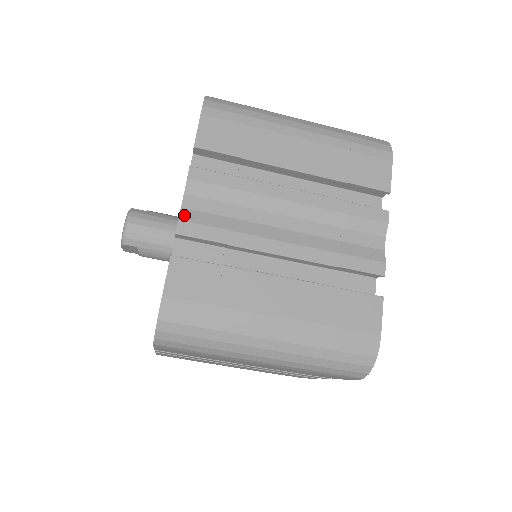
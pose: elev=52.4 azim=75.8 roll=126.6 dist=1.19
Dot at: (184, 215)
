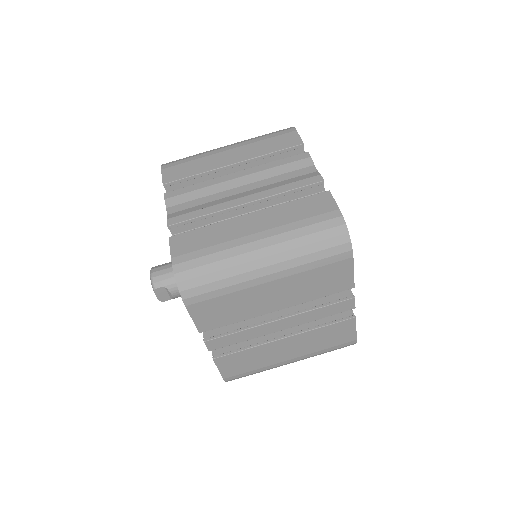
Dot at: (170, 216)
